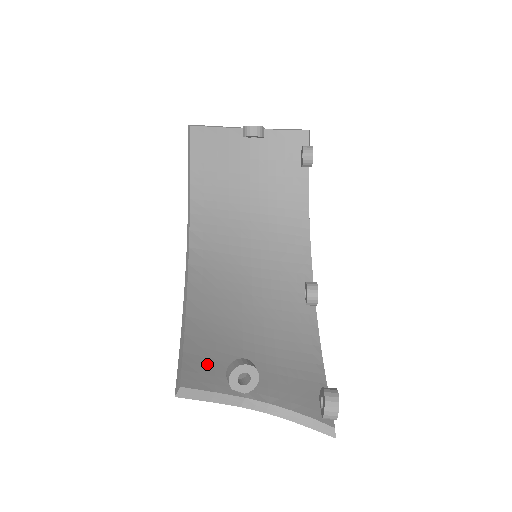
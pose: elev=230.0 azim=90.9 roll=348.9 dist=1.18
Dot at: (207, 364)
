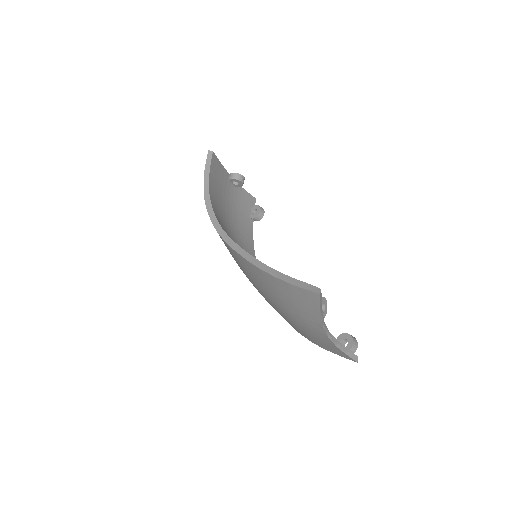
Dot at: occluded
